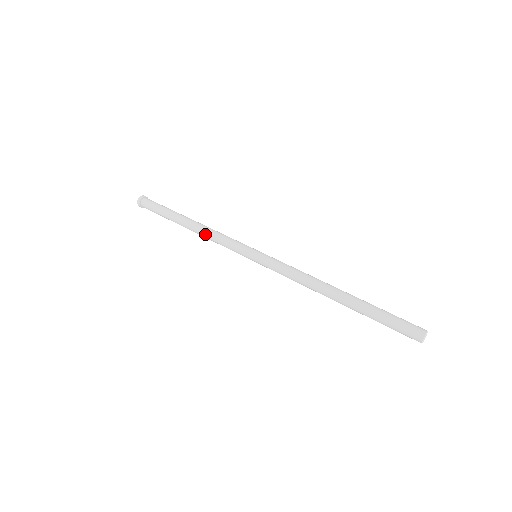
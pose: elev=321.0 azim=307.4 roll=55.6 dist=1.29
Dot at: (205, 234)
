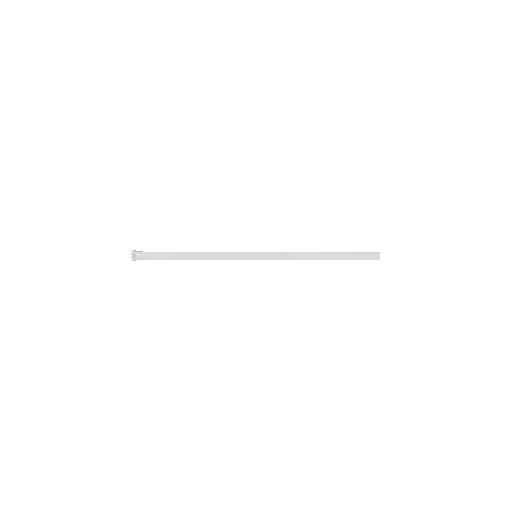
Dot at: (210, 253)
